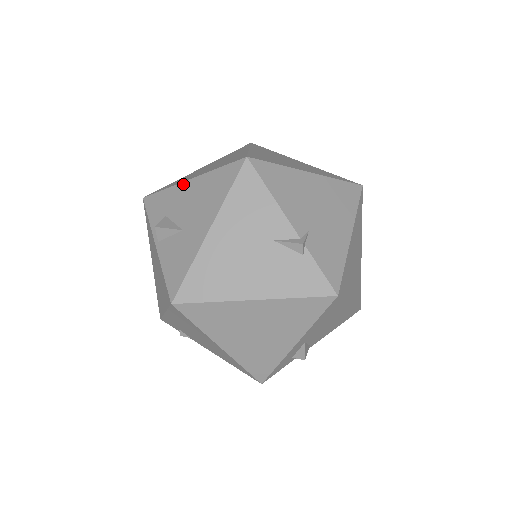
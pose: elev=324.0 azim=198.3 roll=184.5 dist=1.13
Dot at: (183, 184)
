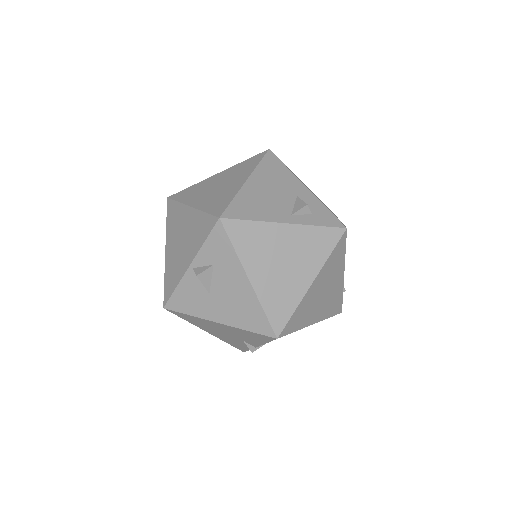
Dot at: (243, 274)
